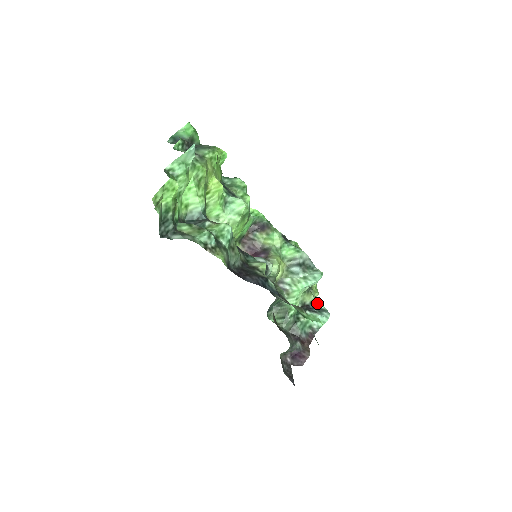
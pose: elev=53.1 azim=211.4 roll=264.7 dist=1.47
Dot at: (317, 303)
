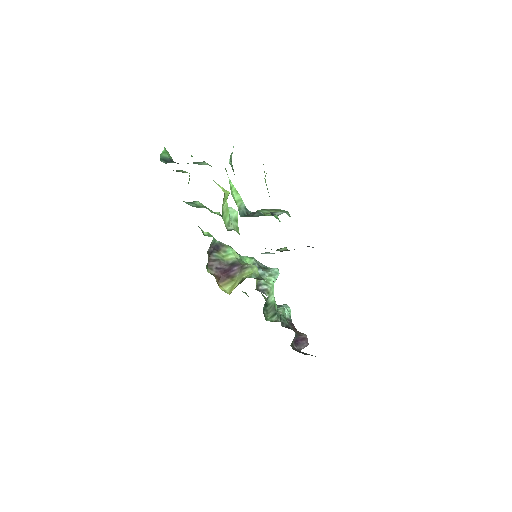
Dot at: occluded
